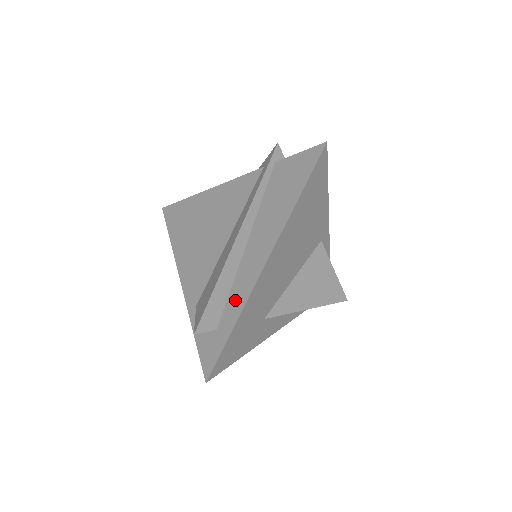
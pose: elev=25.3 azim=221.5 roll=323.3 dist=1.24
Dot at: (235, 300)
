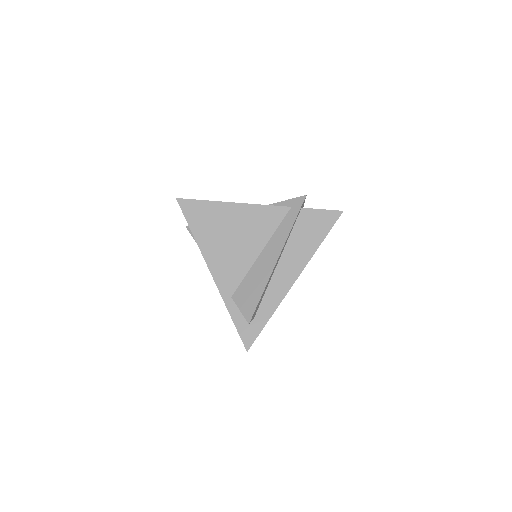
Dot at: (270, 300)
